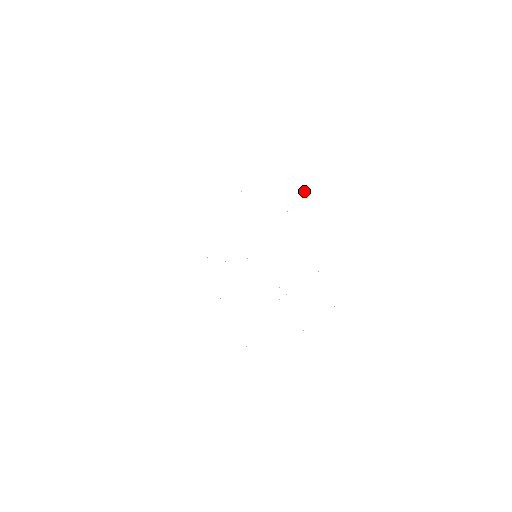
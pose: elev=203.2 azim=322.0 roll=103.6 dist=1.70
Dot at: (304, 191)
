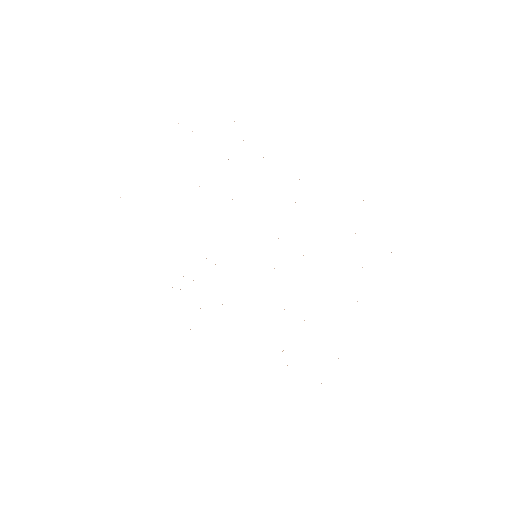
Dot at: occluded
